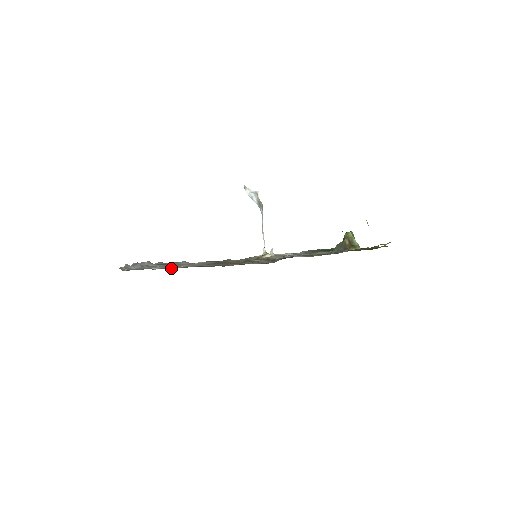
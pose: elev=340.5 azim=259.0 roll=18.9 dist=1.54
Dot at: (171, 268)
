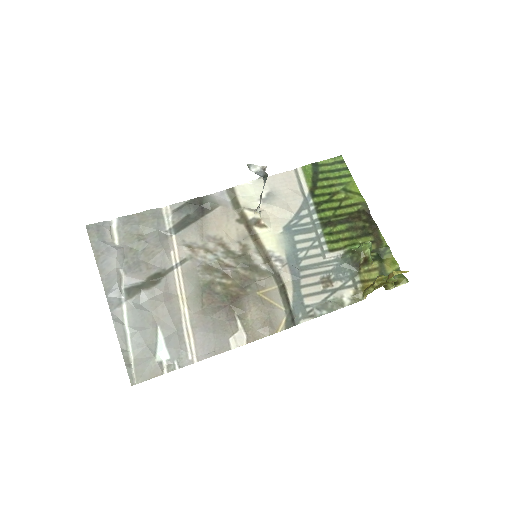
Dot at: (184, 363)
